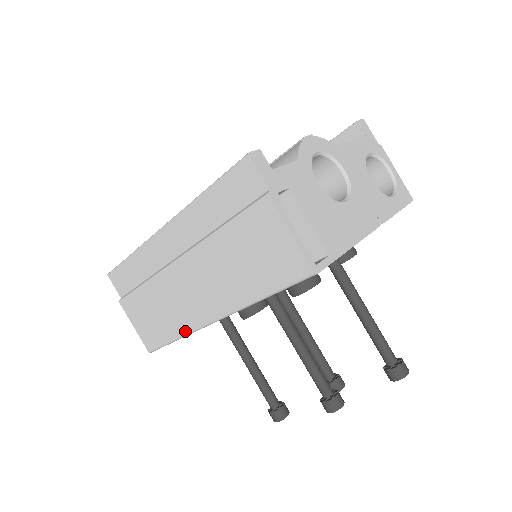
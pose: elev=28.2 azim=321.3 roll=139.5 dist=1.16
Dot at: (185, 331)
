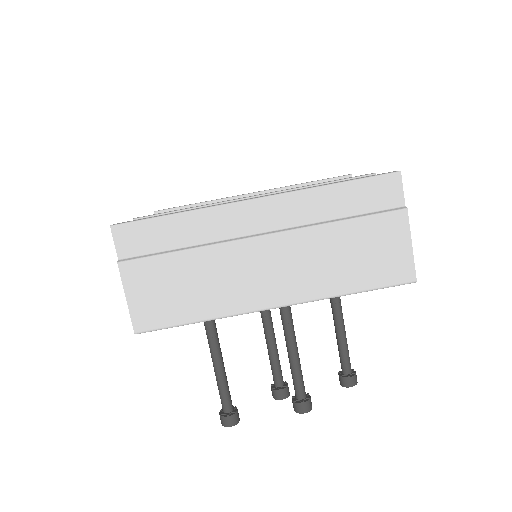
Dot at: (223, 313)
